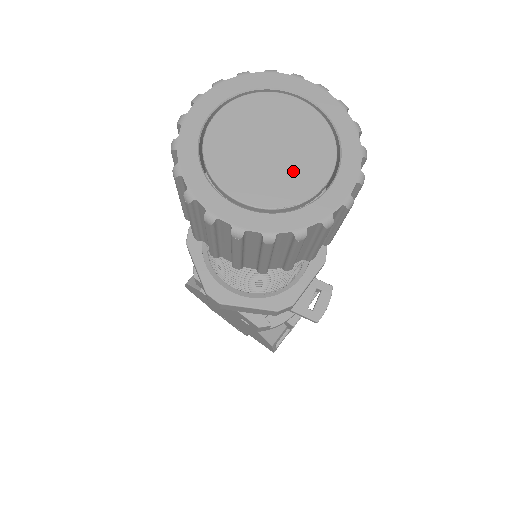
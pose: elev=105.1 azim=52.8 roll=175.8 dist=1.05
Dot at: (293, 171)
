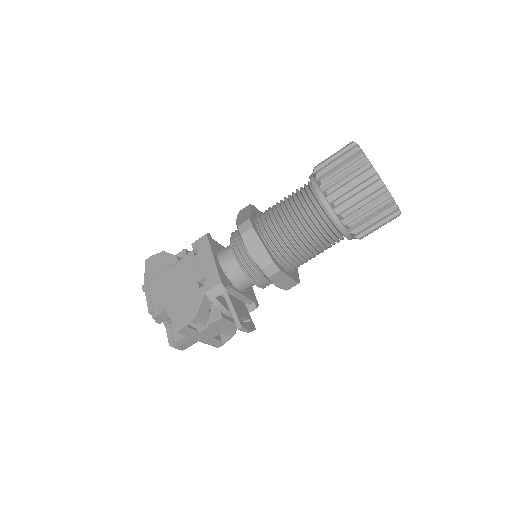
Dot at: occluded
